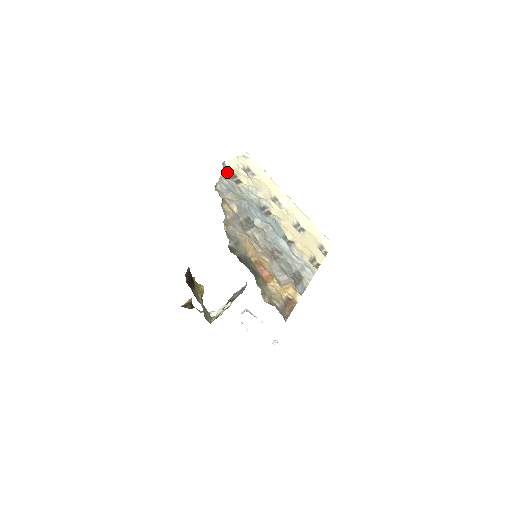
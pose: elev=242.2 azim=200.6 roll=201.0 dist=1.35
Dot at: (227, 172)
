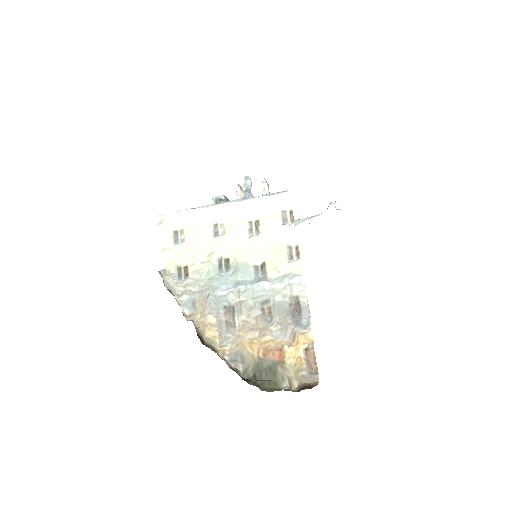
Dot at: (174, 278)
